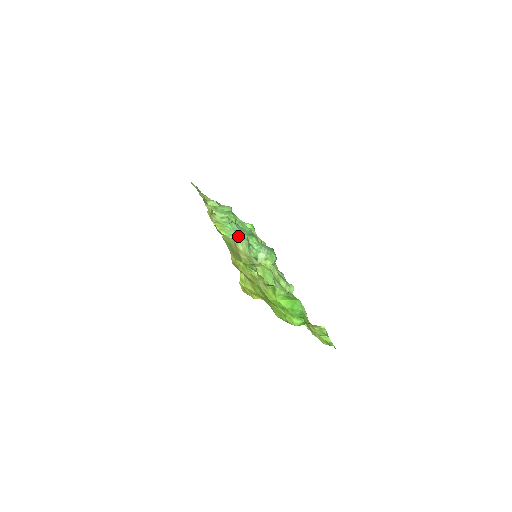
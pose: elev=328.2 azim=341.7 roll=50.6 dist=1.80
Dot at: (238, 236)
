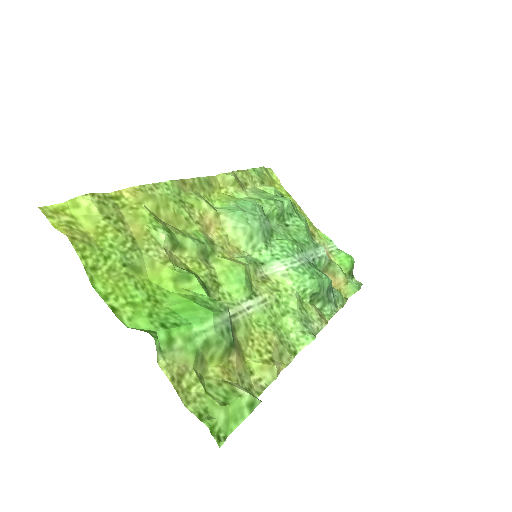
Dot at: (234, 213)
